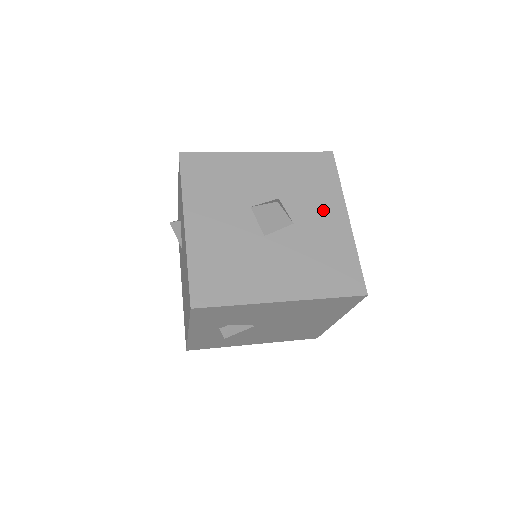
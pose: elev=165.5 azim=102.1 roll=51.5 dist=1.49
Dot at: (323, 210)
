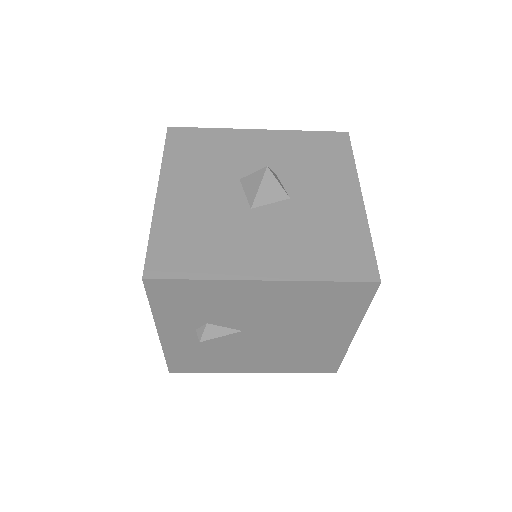
Dot at: (329, 187)
